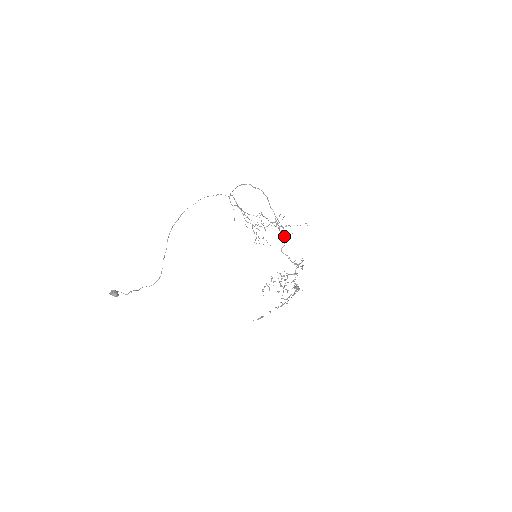
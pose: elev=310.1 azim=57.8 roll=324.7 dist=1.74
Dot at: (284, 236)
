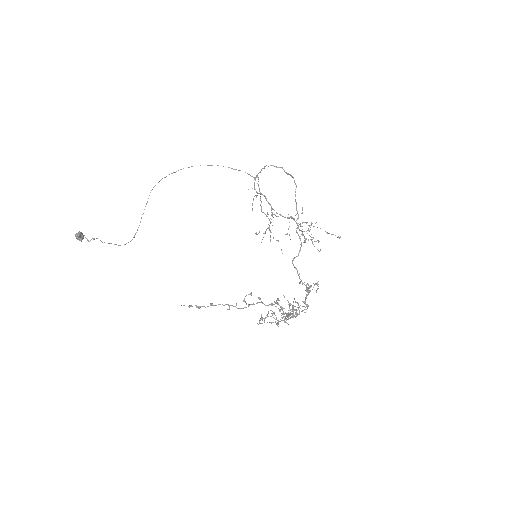
Dot at: (301, 242)
